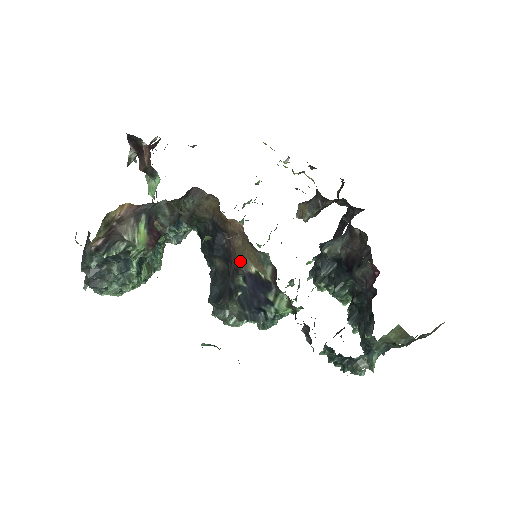
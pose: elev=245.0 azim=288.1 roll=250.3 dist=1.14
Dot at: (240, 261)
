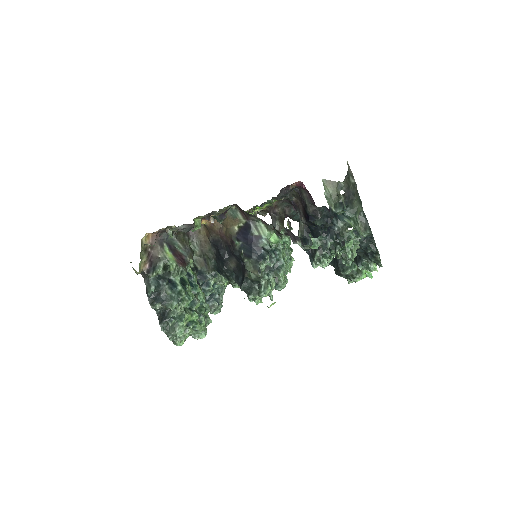
Dot at: (229, 234)
